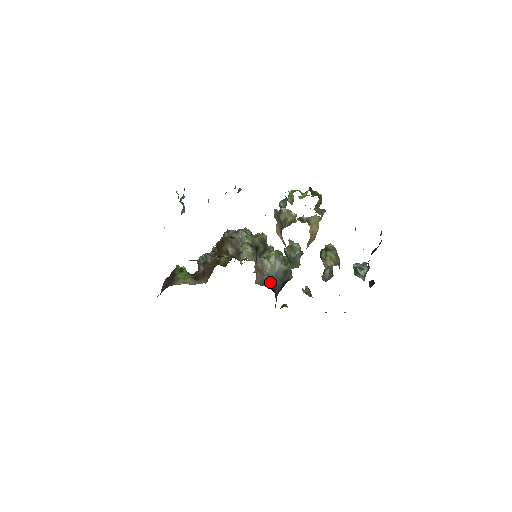
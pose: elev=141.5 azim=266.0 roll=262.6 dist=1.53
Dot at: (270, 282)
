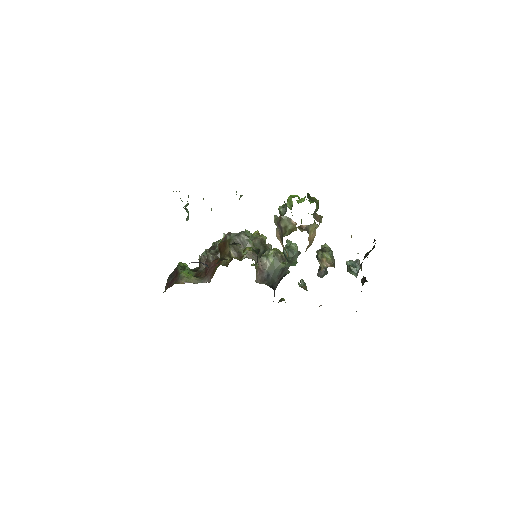
Dot at: (269, 279)
